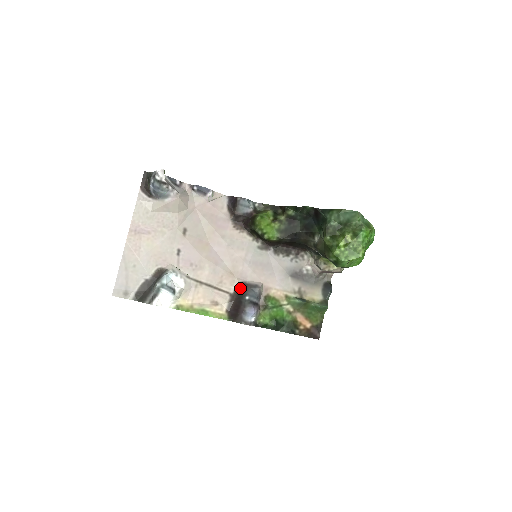
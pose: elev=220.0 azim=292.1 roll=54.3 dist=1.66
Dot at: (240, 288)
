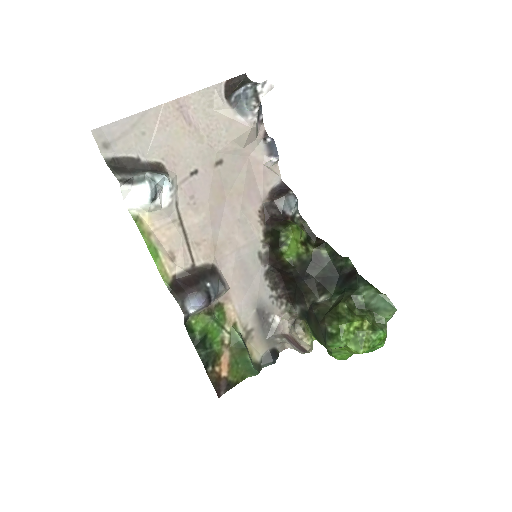
Dot at: (209, 269)
